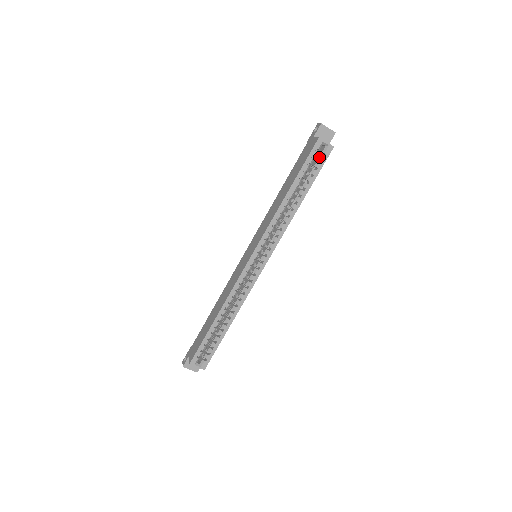
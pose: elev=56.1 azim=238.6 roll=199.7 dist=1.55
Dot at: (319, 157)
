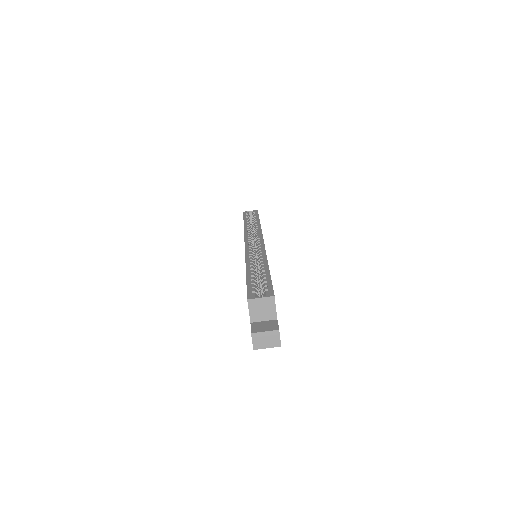
Dot at: (252, 215)
